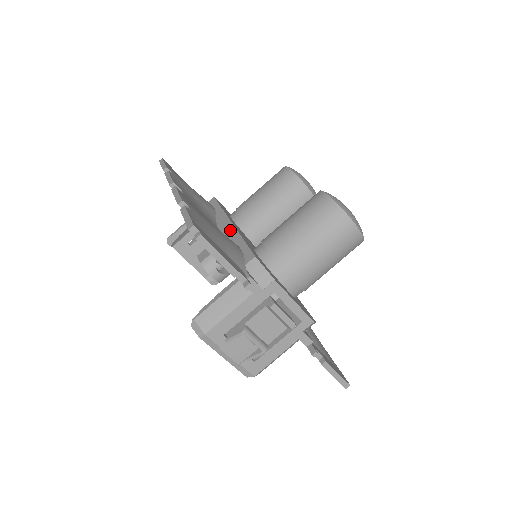
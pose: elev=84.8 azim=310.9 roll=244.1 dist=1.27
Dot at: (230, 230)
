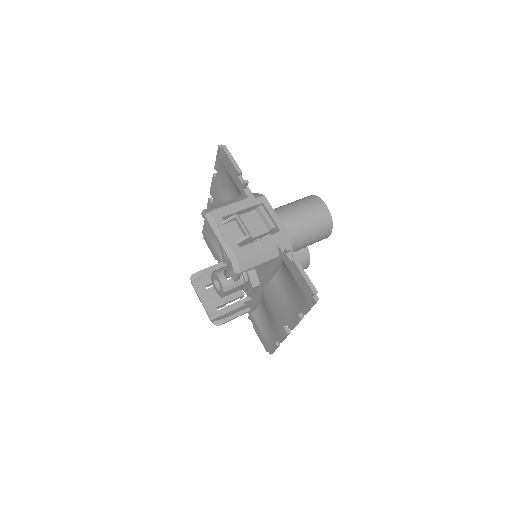
Dot at: occluded
